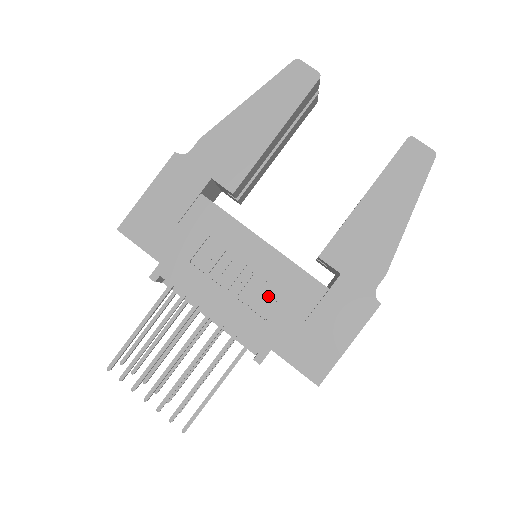
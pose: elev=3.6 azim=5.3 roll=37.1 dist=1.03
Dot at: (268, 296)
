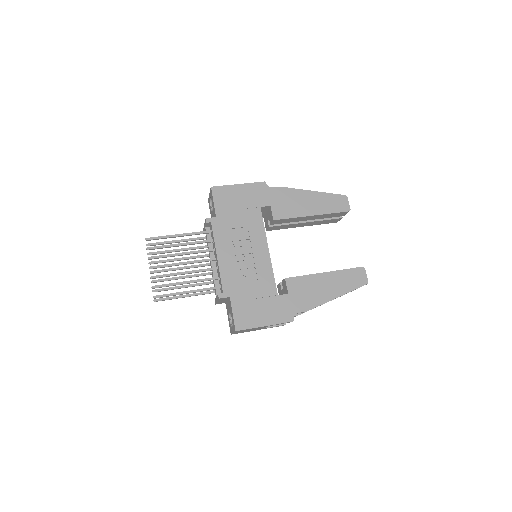
Dot at: (249, 274)
